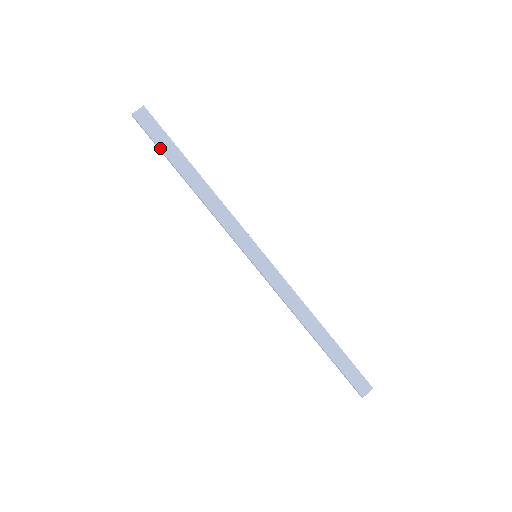
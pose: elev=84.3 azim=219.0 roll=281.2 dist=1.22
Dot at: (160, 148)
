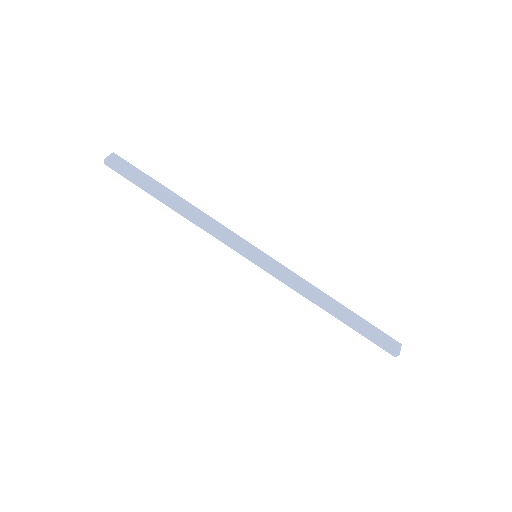
Dot at: (140, 181)
